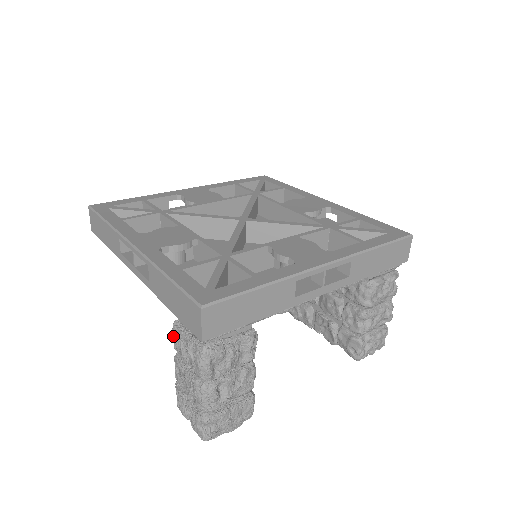
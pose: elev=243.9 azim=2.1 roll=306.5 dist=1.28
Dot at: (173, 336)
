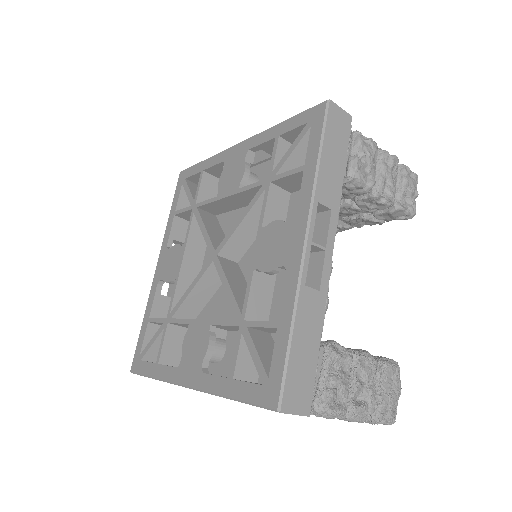
Dot at: occluded
